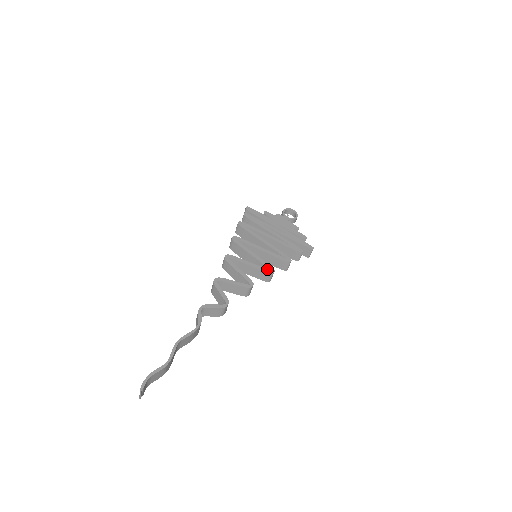
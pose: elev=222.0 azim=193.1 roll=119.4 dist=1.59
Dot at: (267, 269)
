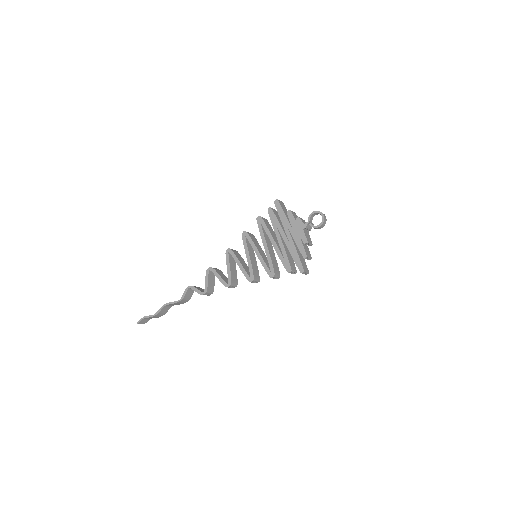
Dot at: (249, 276)
